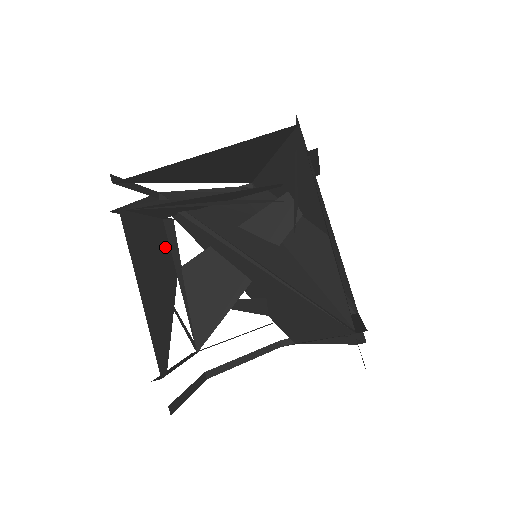
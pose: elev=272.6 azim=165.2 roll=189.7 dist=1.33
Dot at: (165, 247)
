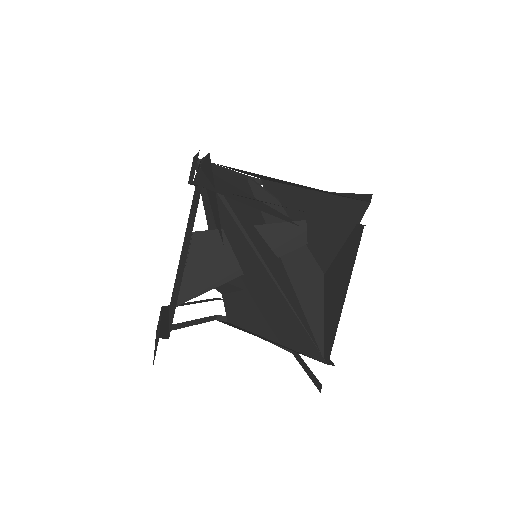
Dot at: (190, 214)
